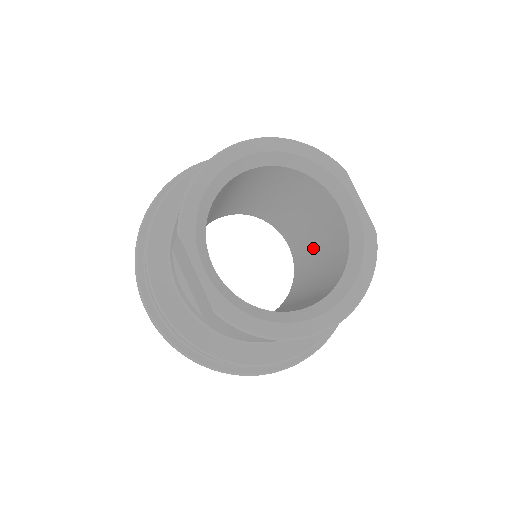
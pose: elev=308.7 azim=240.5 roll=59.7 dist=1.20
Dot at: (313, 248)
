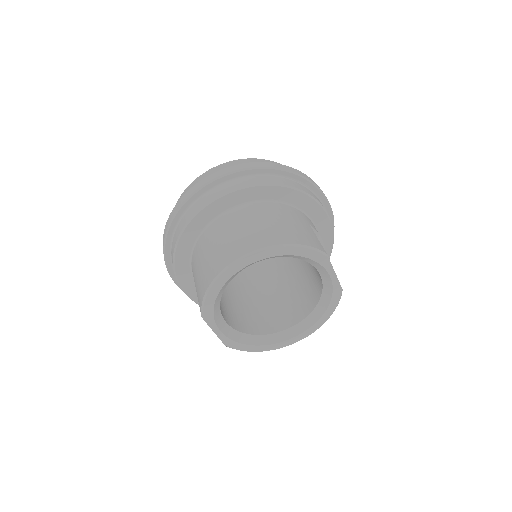
Dot at: occluded
